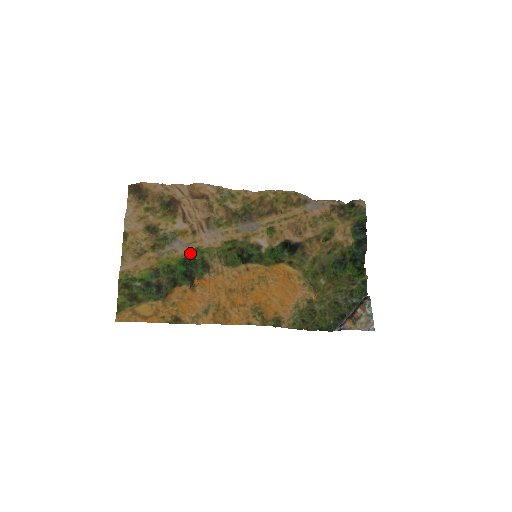
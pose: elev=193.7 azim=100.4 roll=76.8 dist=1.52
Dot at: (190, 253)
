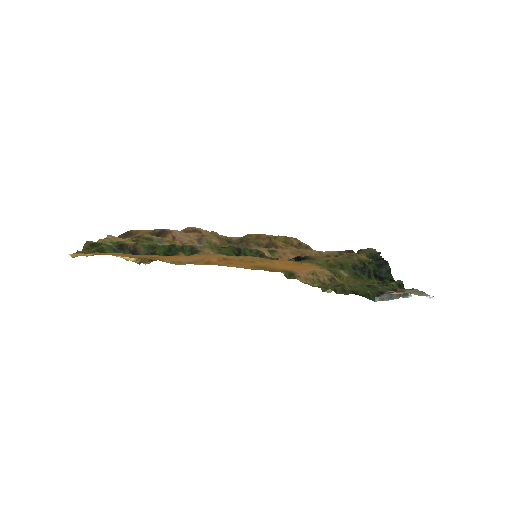
Dot at: (177, 245)
